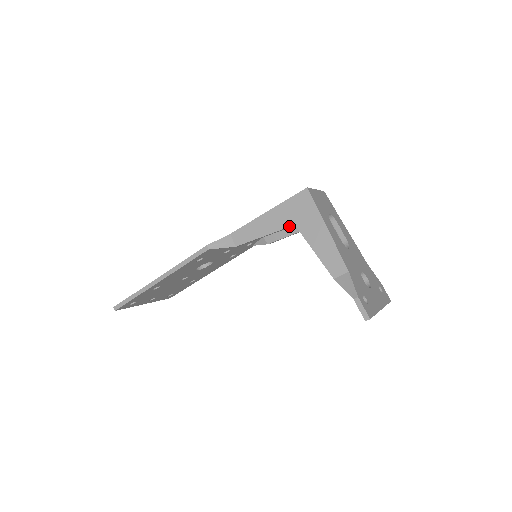
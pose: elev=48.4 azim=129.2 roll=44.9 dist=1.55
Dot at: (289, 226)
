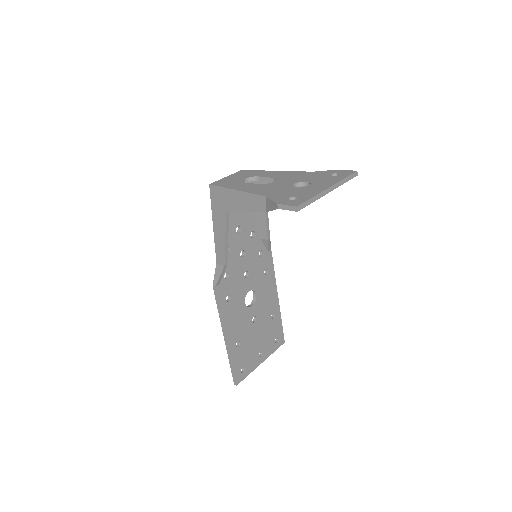
Dot at: (225, 217)
